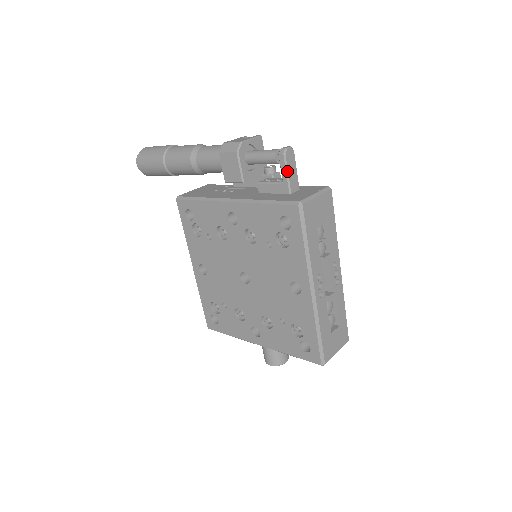
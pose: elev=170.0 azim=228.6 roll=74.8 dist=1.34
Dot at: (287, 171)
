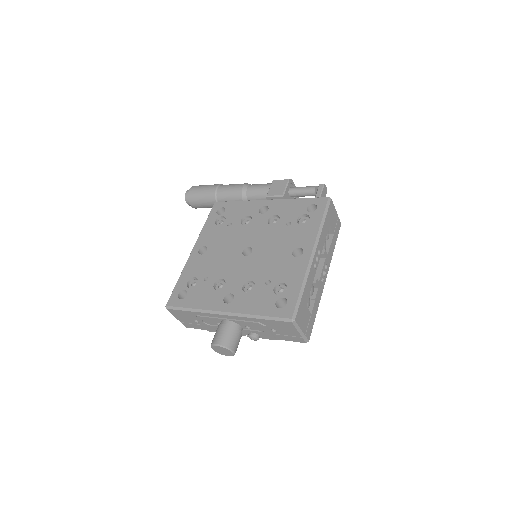
Dot at: (321, 193)
